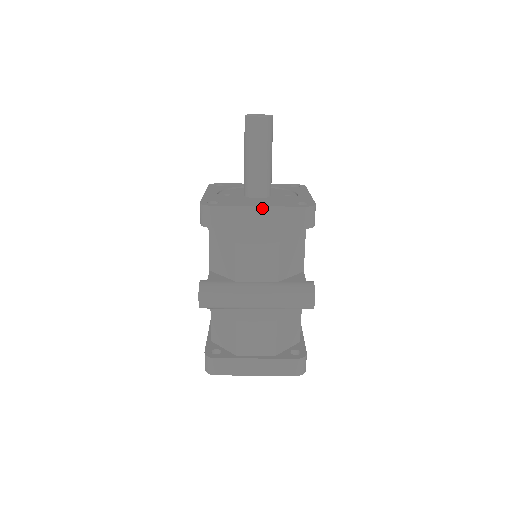
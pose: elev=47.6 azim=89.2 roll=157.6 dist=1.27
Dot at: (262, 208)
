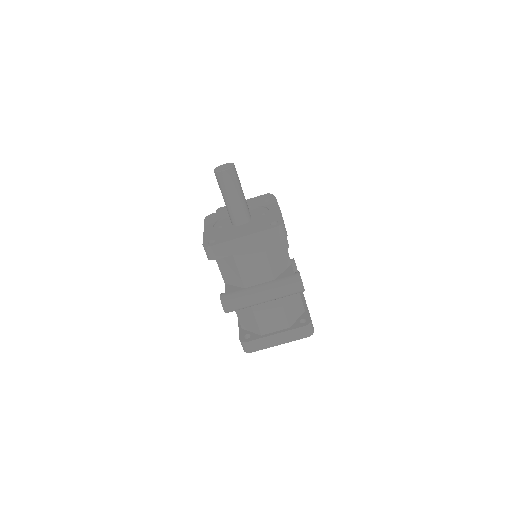
Dot at: (246, 237)
